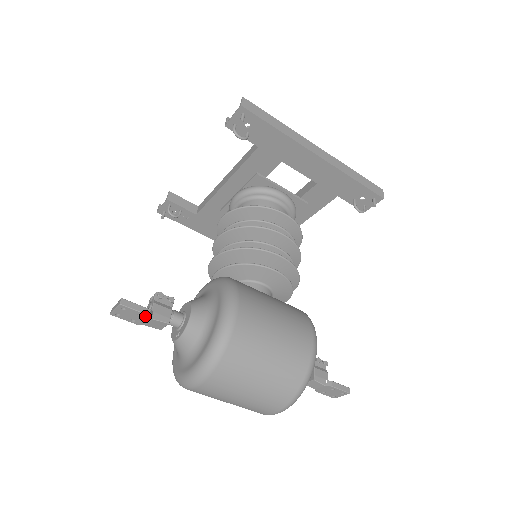
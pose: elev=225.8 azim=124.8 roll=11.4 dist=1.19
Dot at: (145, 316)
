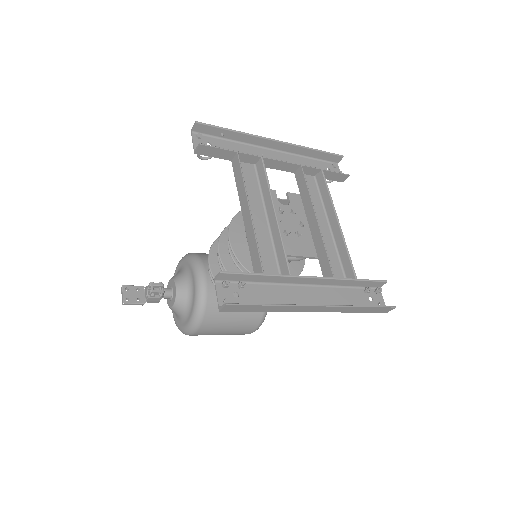
Dot at: (141, 303)
